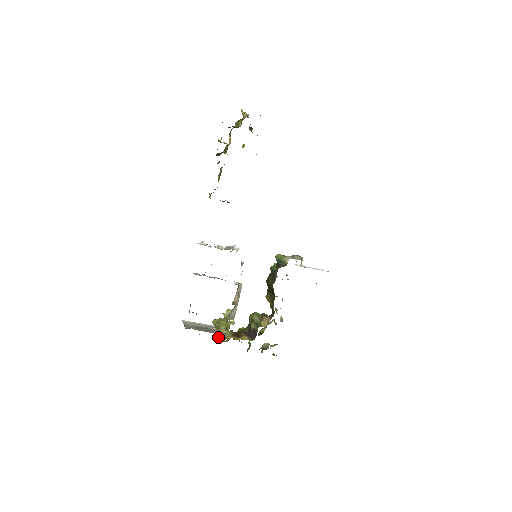
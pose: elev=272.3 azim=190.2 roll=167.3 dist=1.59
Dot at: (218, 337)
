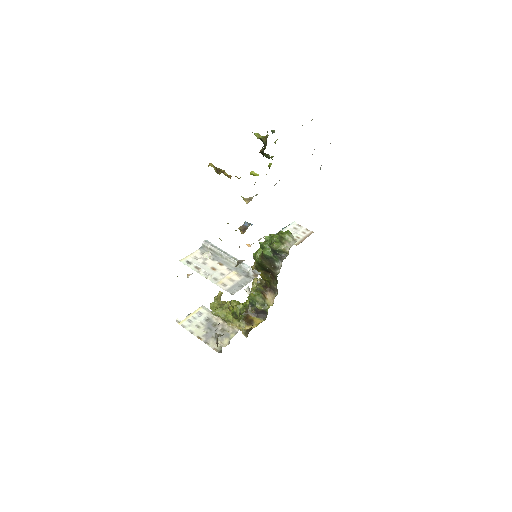
Dot at: occluded
